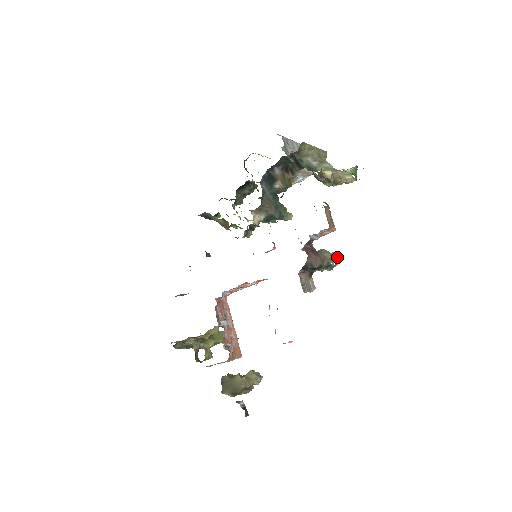
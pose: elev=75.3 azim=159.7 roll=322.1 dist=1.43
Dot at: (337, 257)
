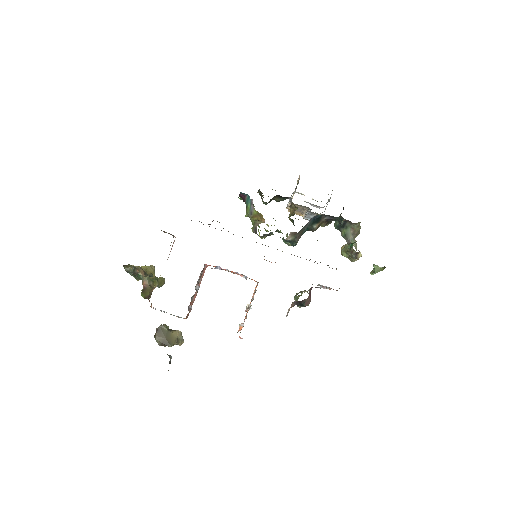
Dot at: occluded
